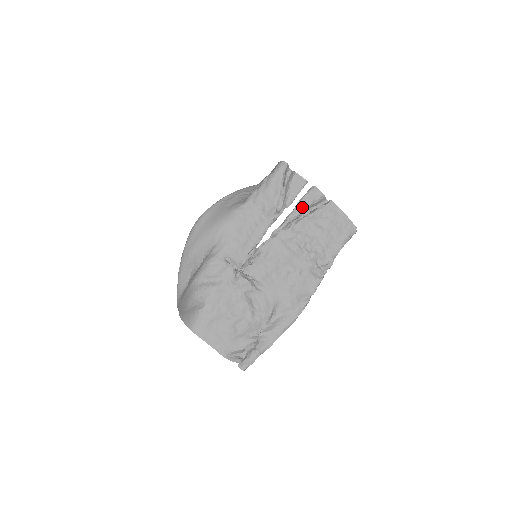
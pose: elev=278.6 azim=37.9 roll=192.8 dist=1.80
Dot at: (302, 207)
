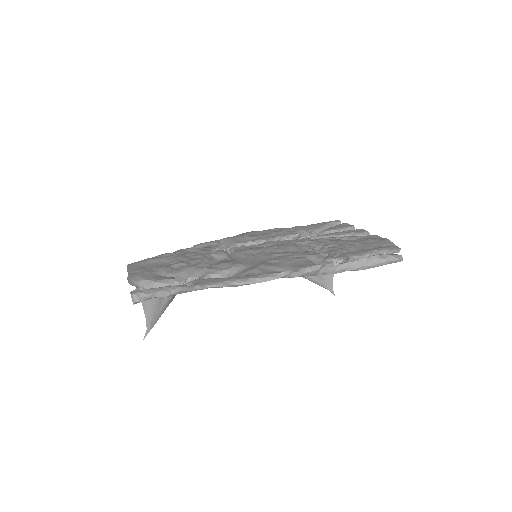
Dot at: (336, 234)
